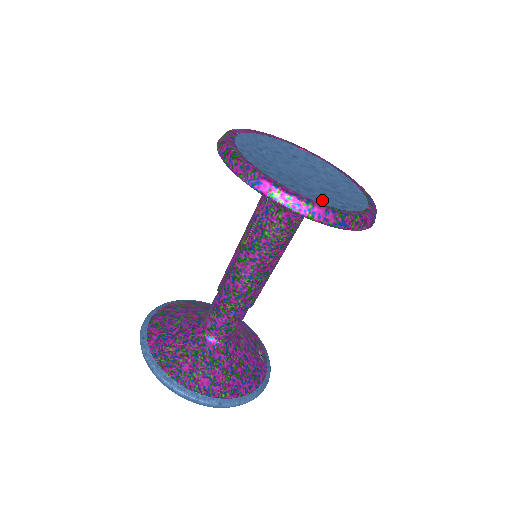
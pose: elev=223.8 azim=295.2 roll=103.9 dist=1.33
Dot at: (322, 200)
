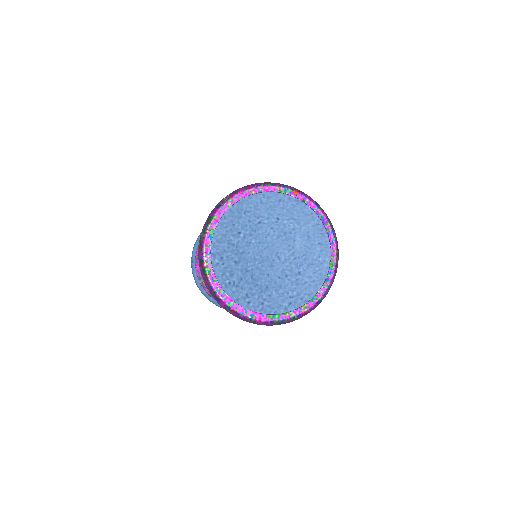
Dot at: (269, 305)
